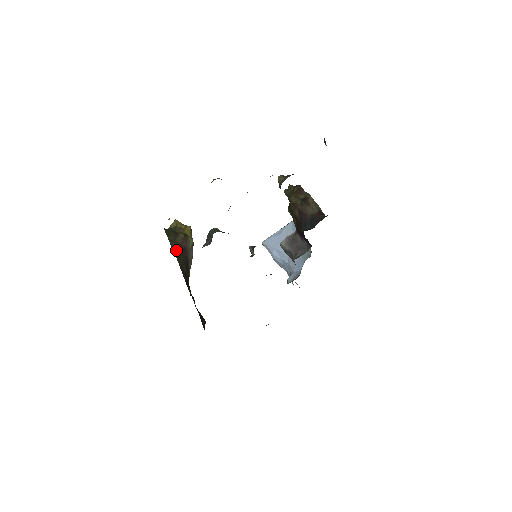
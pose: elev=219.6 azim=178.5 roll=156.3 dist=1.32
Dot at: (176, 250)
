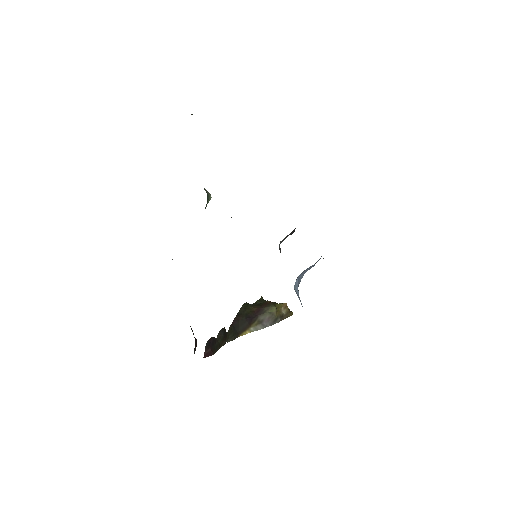
Dot at: (249, 304)
